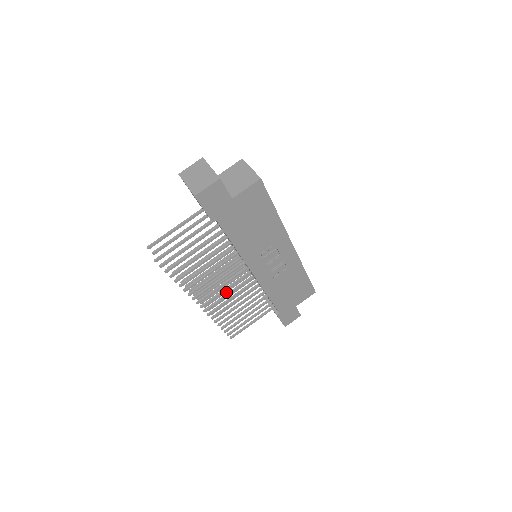
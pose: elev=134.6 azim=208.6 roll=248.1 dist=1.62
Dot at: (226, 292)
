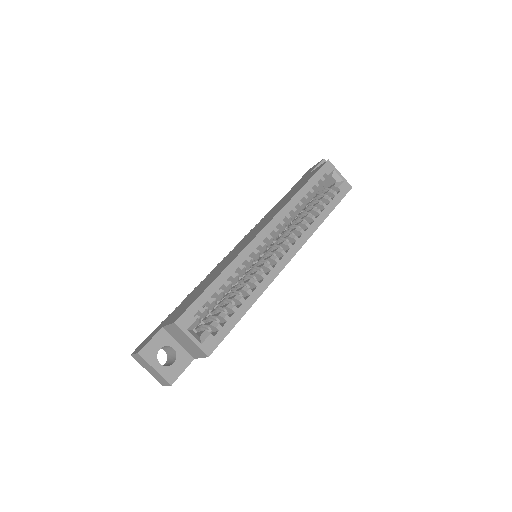
Dot at: occluded
